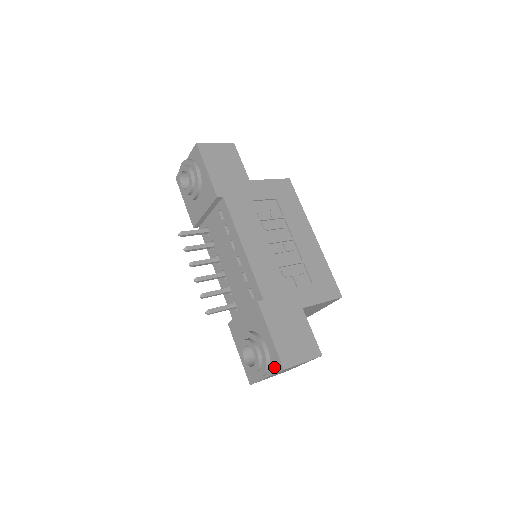
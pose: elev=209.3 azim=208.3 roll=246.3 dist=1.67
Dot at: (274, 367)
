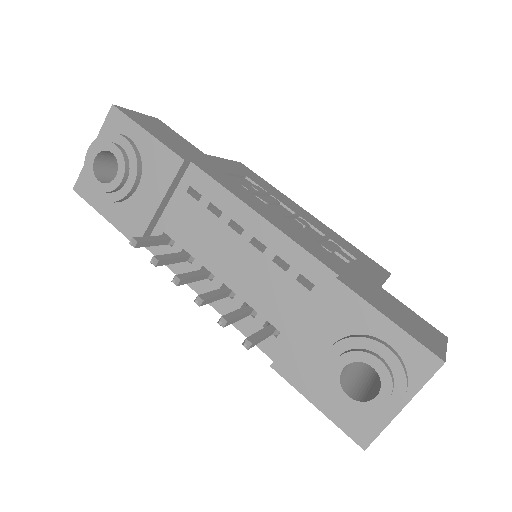
Dot at: (418, 373)
